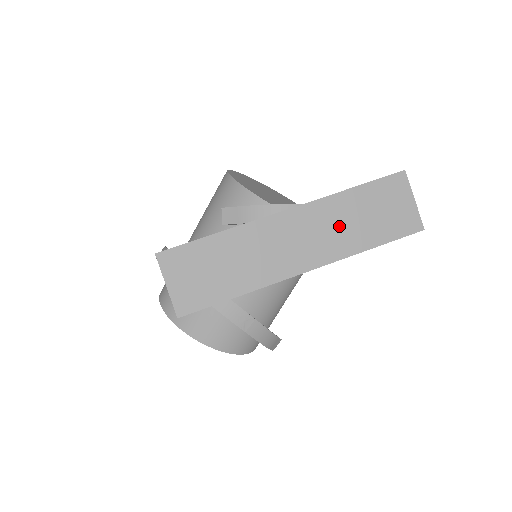
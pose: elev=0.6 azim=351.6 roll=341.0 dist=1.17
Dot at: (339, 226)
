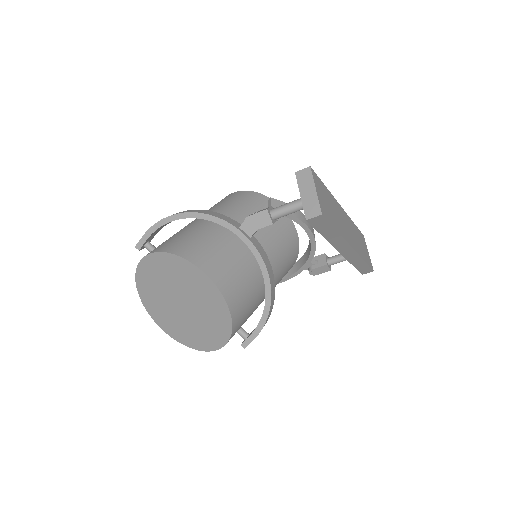
Dot at: (356, 237)
